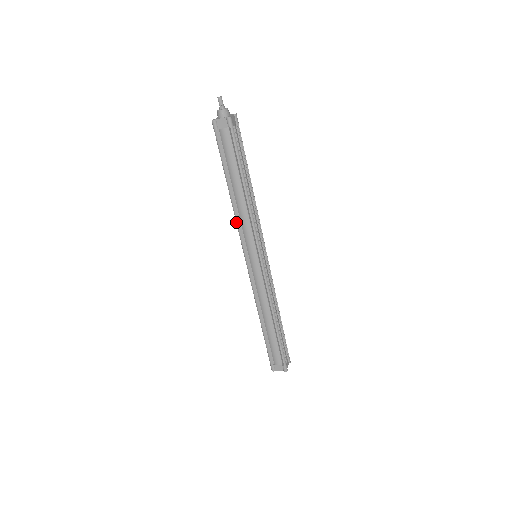
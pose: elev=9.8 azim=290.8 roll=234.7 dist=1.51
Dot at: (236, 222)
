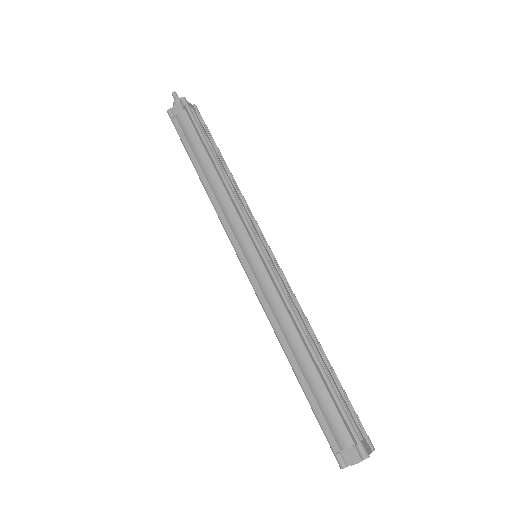
Dot at: (216, 212)
